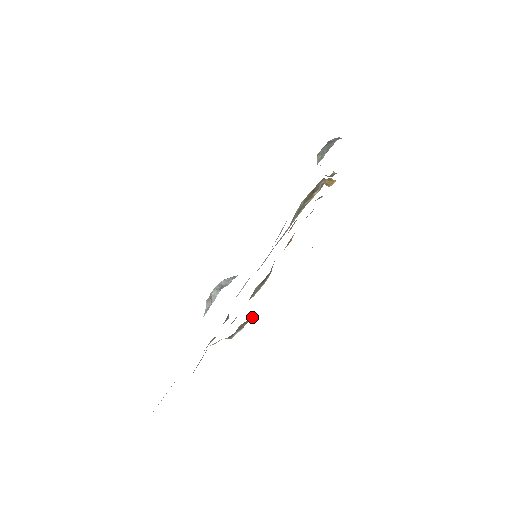
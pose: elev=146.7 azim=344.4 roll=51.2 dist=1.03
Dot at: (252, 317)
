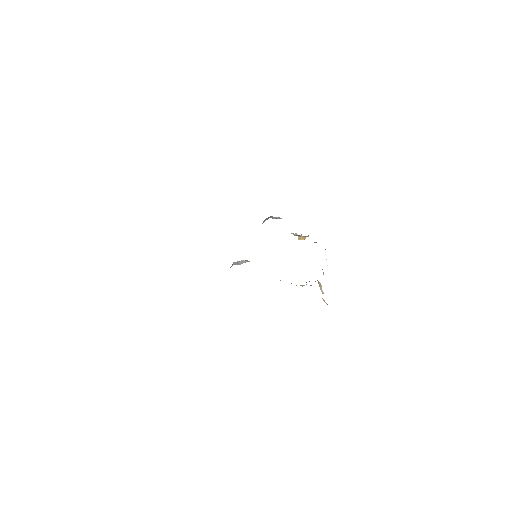
Dot at: (309, 281)
